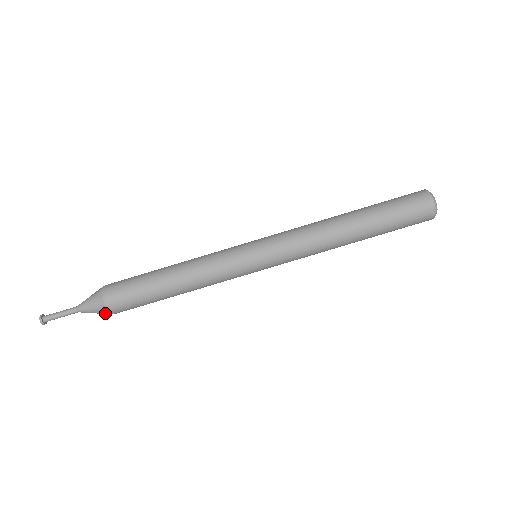
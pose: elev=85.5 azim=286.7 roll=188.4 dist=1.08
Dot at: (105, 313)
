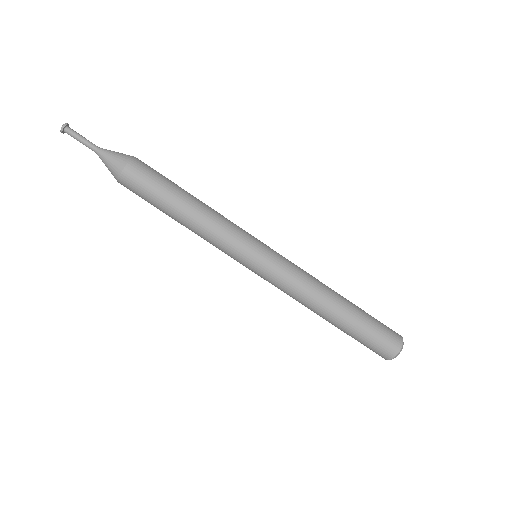
Dot at: (117, 168)
